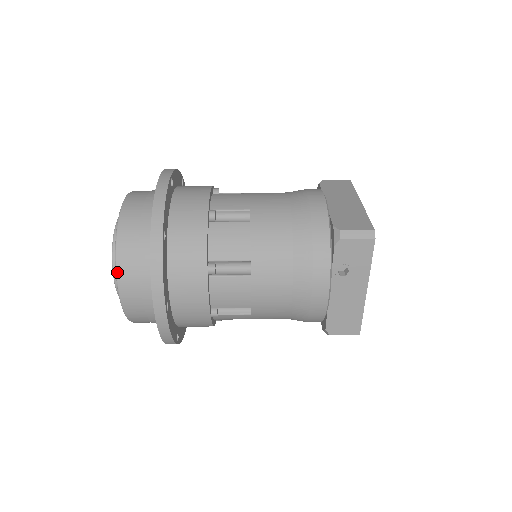
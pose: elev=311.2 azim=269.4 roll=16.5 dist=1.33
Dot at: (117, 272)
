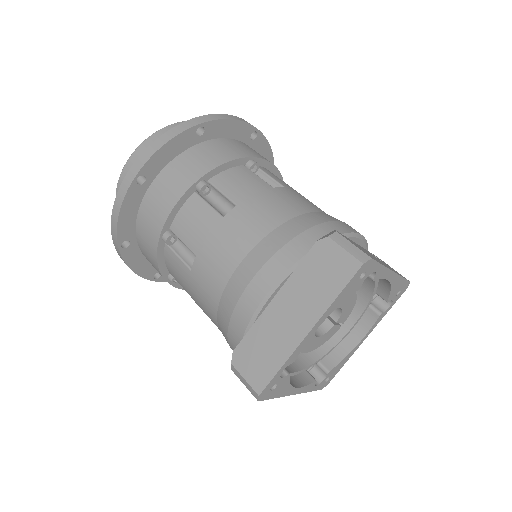
Dot at: occluded
